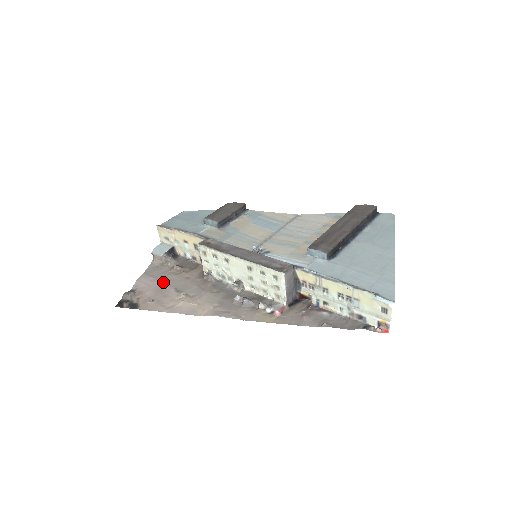
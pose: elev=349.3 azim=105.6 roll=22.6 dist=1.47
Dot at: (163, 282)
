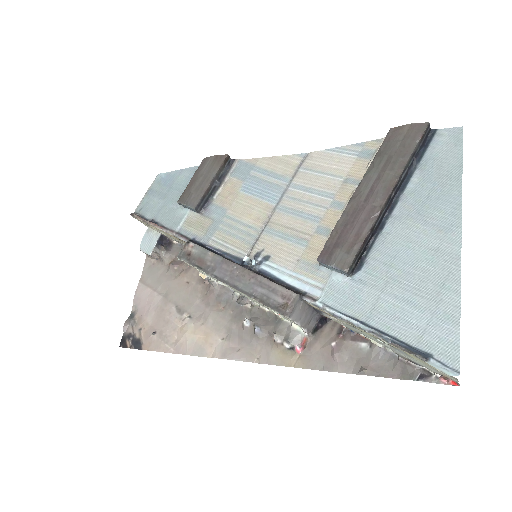
Dot at: (162, 295)
